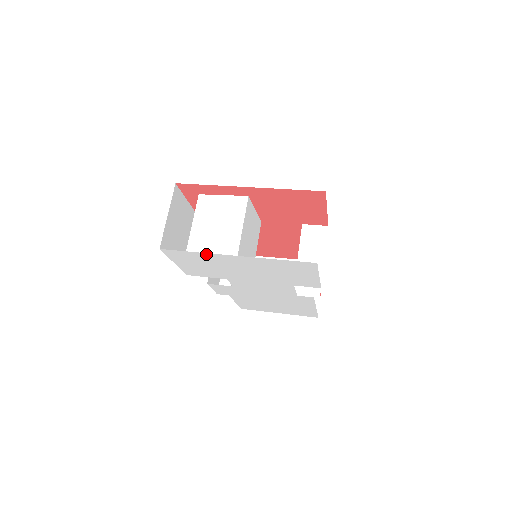
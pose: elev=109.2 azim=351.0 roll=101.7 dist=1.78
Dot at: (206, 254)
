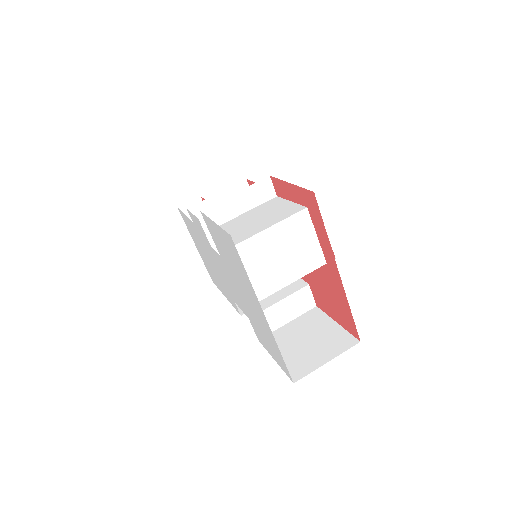
Dot at: (251, 285)
